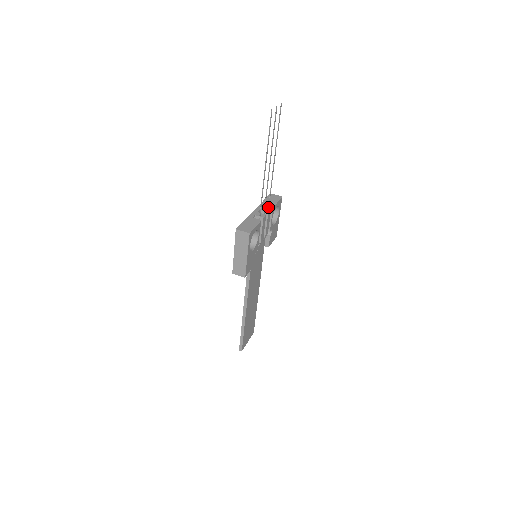
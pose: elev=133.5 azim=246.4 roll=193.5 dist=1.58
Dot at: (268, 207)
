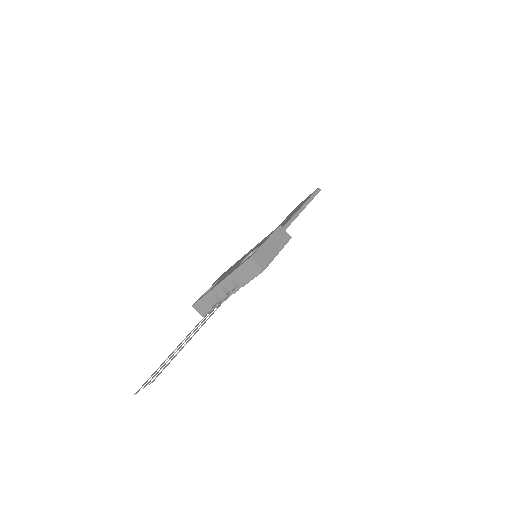
Dot at: (234, 288)
